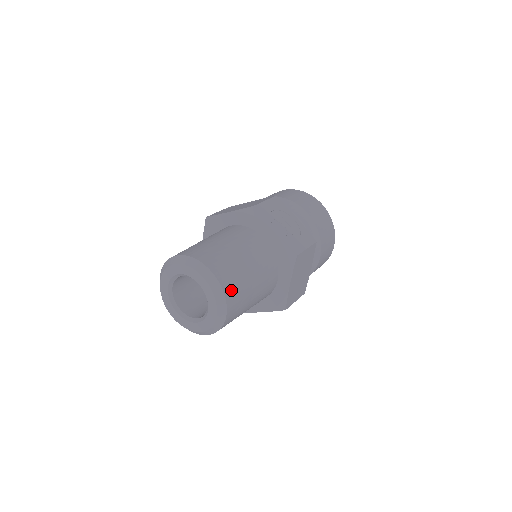
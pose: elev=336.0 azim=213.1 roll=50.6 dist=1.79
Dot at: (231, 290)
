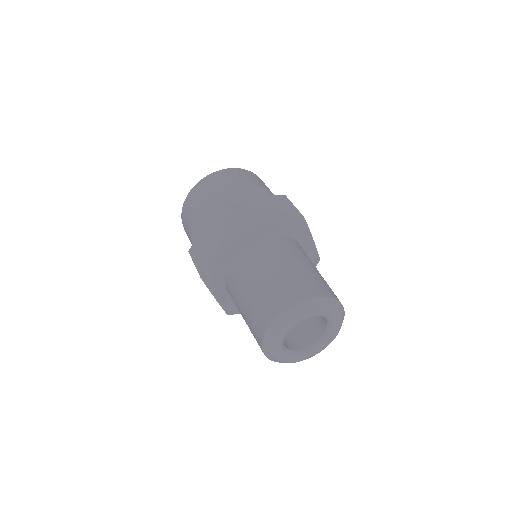
Dot at: occluded
